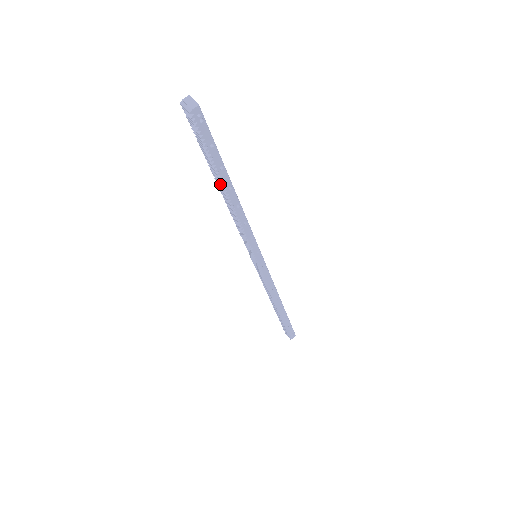
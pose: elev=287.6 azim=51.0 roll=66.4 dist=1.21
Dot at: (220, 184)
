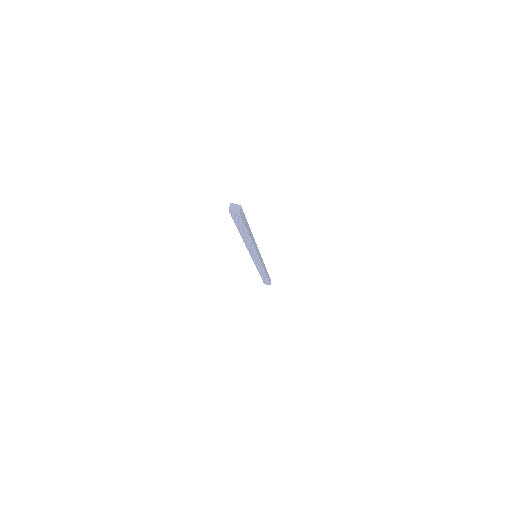
Dot at: (246, 235)
